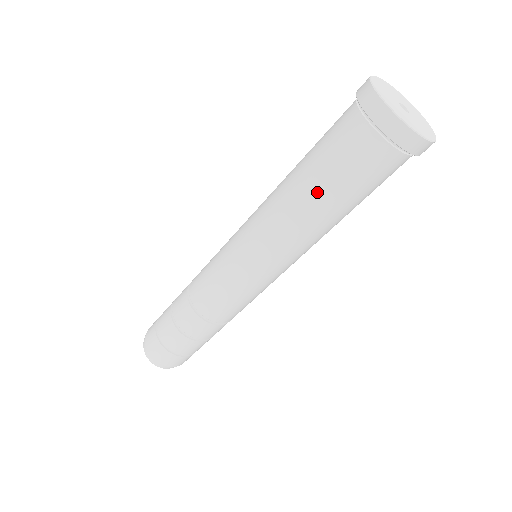
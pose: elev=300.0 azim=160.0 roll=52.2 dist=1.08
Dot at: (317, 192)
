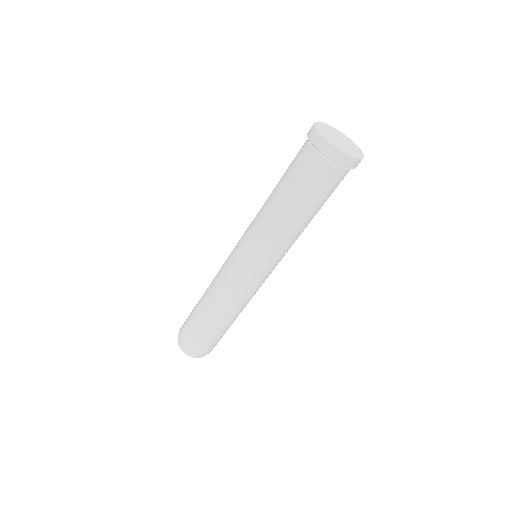
Dot at: (292, 202)
